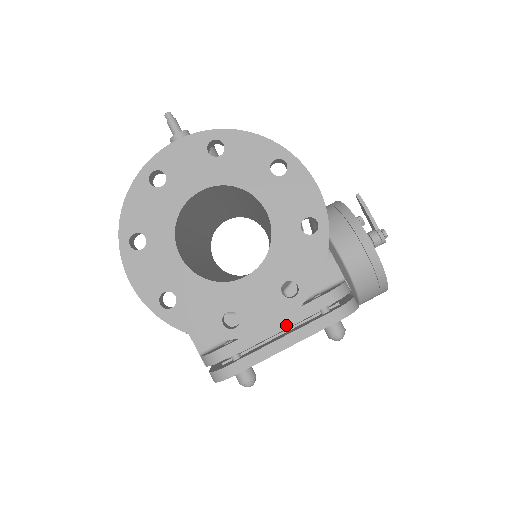
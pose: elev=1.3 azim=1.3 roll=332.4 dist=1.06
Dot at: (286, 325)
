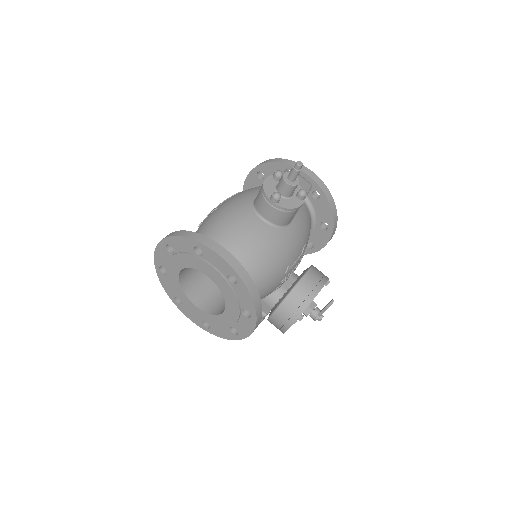
Dot at: occluded
